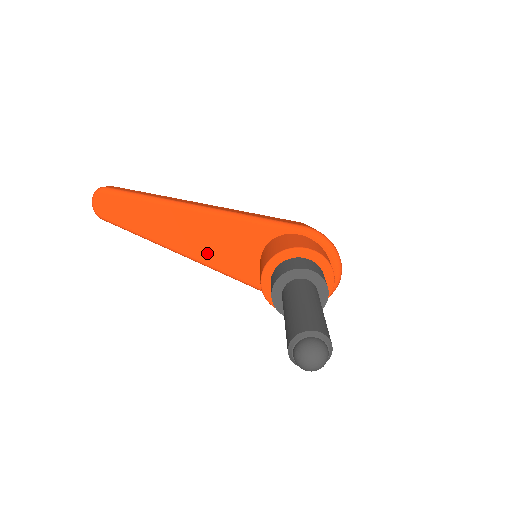
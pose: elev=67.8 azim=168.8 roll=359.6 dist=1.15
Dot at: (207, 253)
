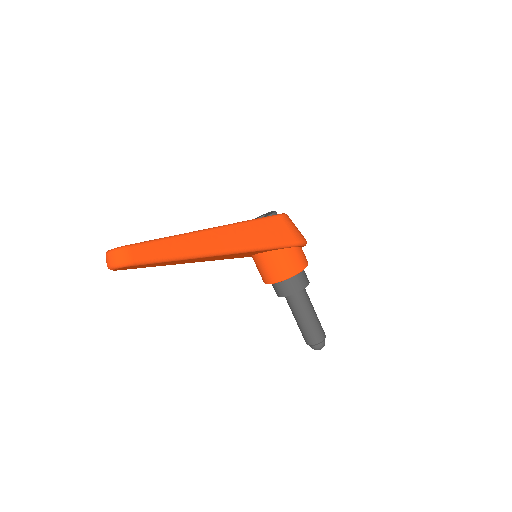
Dot at: (217, 259)
